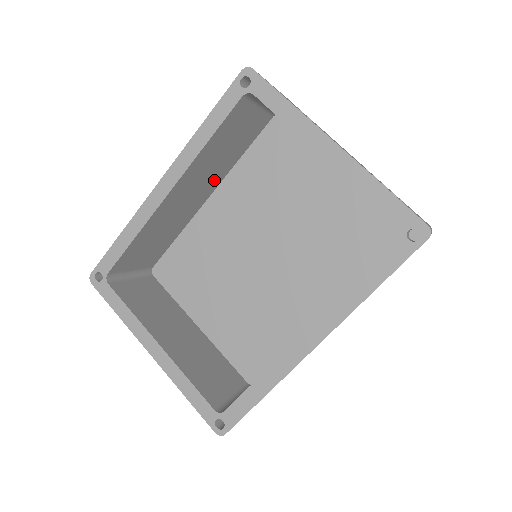
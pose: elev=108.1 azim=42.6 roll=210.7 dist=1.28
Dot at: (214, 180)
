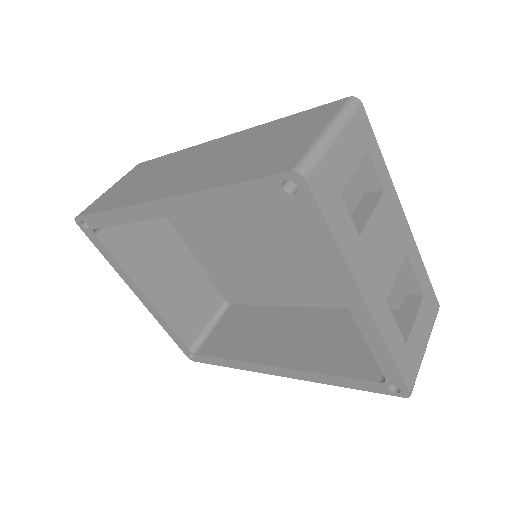
Dot at: occluded
